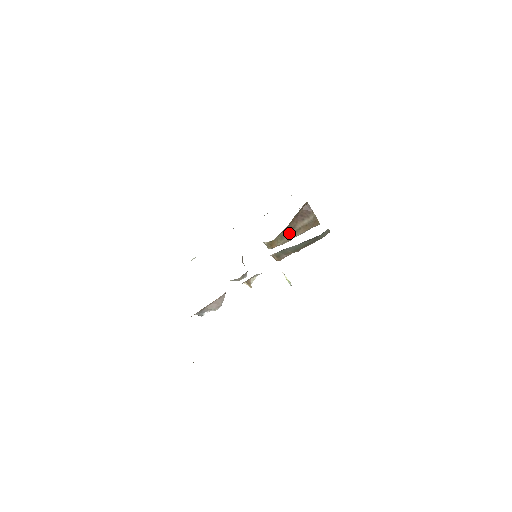
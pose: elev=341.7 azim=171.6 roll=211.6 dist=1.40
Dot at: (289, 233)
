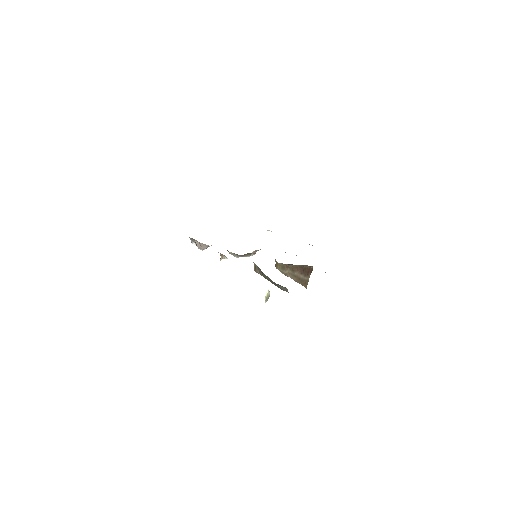
Dot at: (289, 271)
